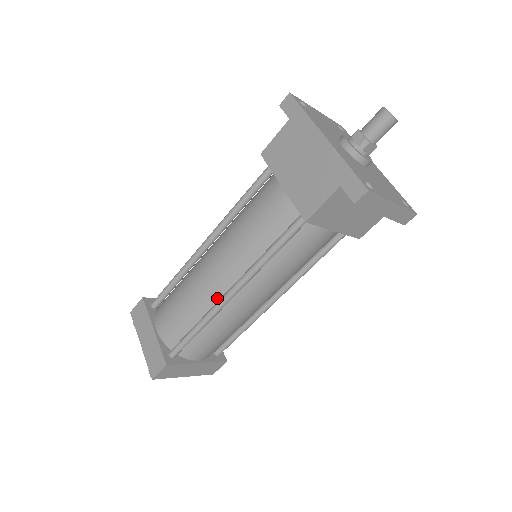
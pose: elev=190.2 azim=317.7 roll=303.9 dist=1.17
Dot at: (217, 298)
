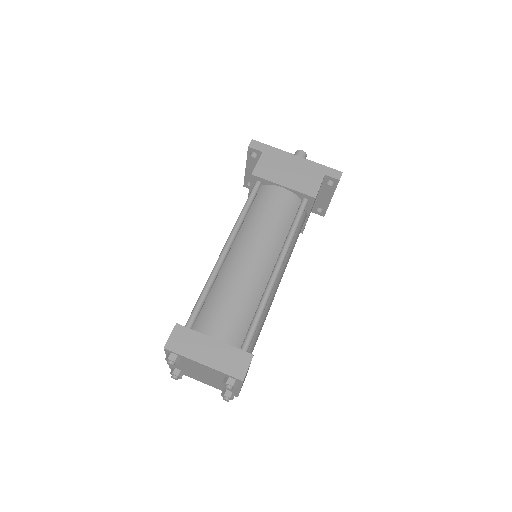
Dot at: (265, 280)
